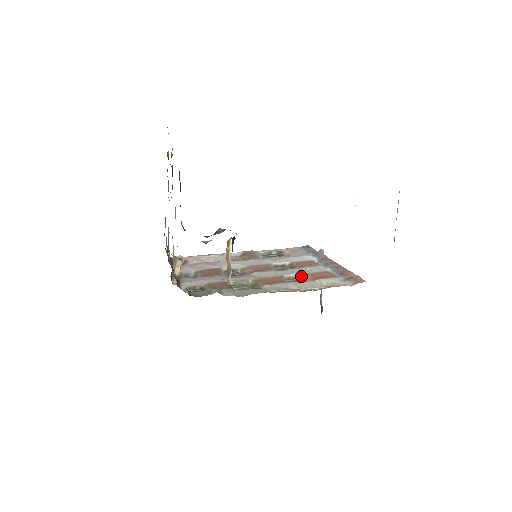
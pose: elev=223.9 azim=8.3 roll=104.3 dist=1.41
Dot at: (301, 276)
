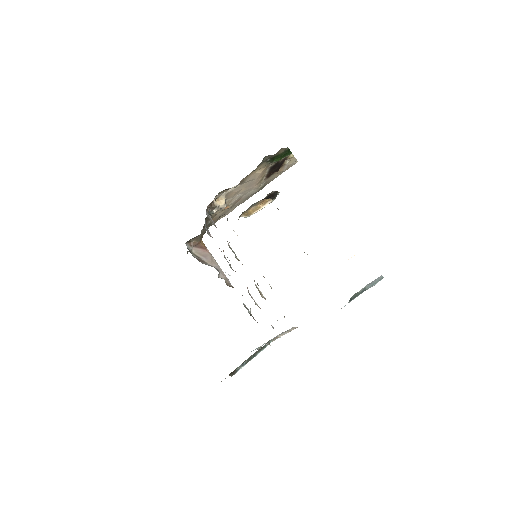
Dot at: (263, 297)
